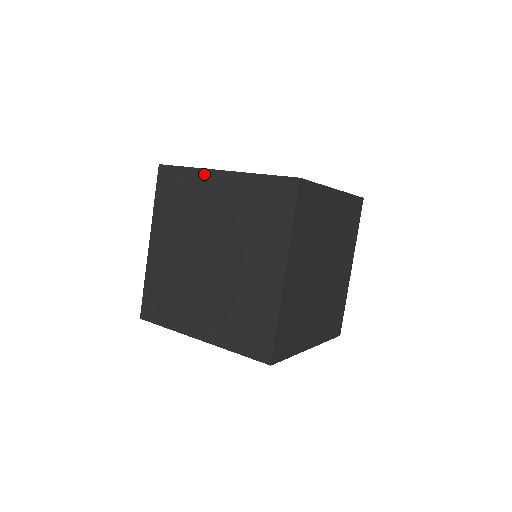
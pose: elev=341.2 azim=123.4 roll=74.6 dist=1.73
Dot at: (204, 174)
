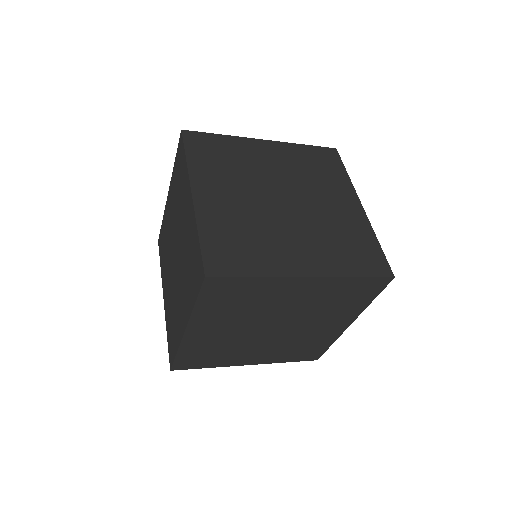
Dot at: (245, 140)
